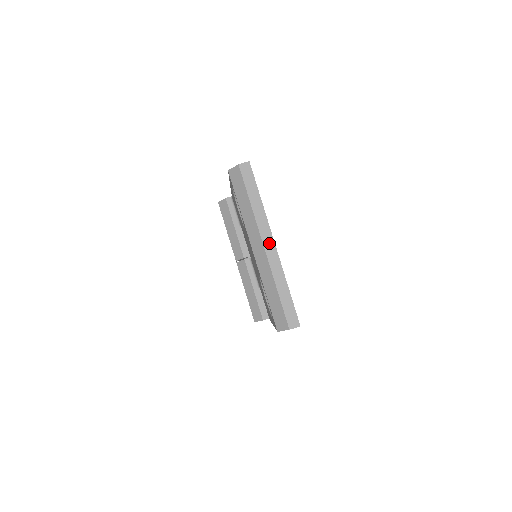
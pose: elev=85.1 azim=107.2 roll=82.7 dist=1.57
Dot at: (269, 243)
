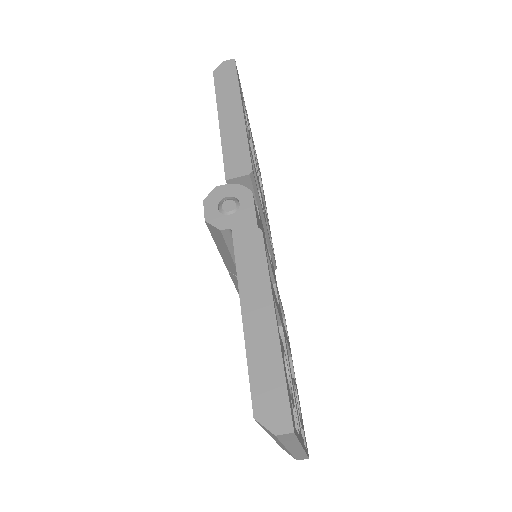
Dot at: (296, 450)
